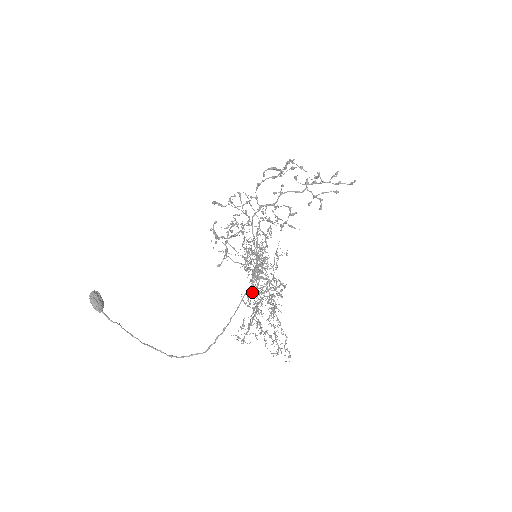
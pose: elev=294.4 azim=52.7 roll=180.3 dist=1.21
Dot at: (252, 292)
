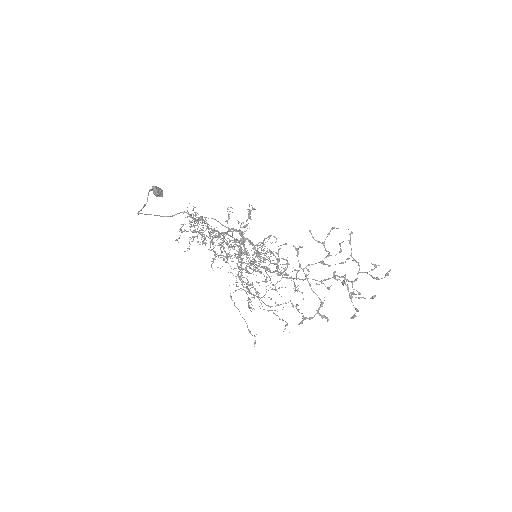
Dot at: occluded
